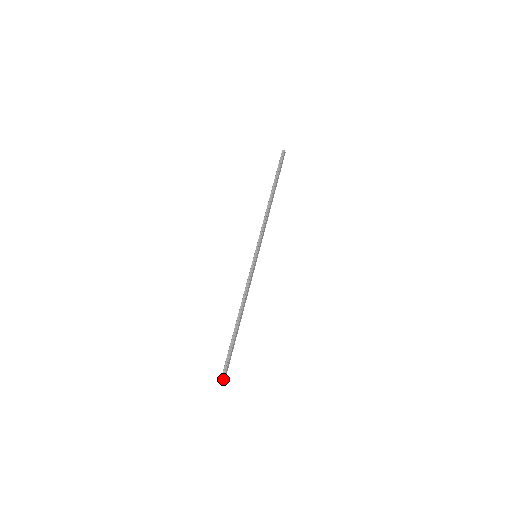
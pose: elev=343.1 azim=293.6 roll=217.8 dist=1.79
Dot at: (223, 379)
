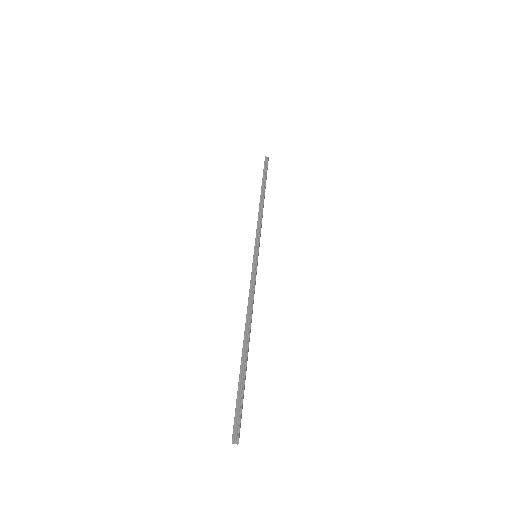
Dot at: (237, 438)
